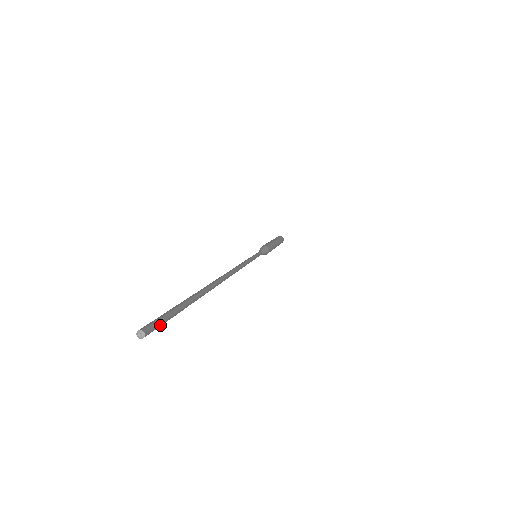
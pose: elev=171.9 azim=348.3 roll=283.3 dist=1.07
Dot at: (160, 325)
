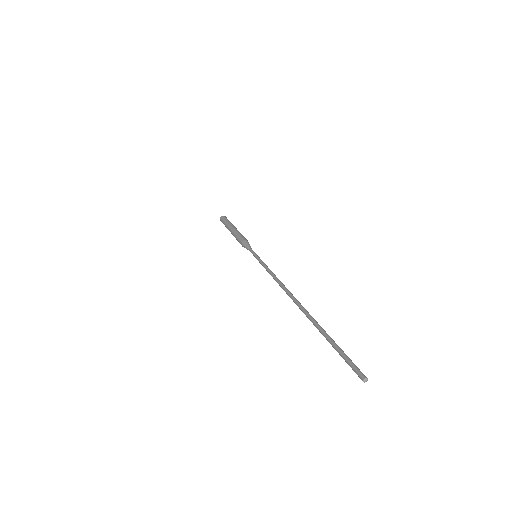
Dot at: (355, 368)
